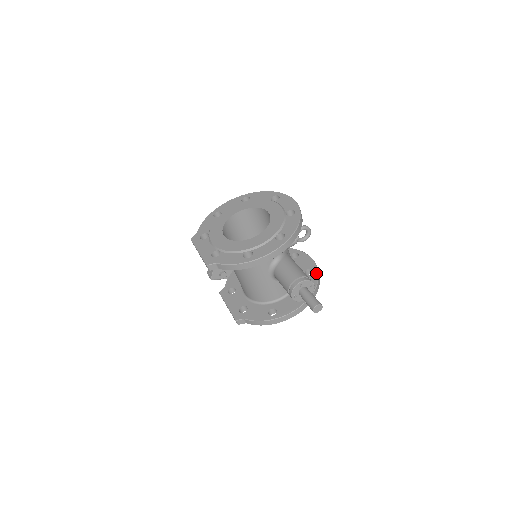
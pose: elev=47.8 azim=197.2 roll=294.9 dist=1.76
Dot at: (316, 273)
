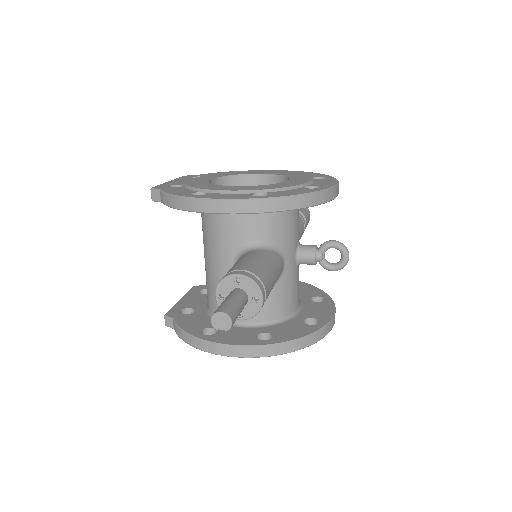
Dot at: (317, 327)
